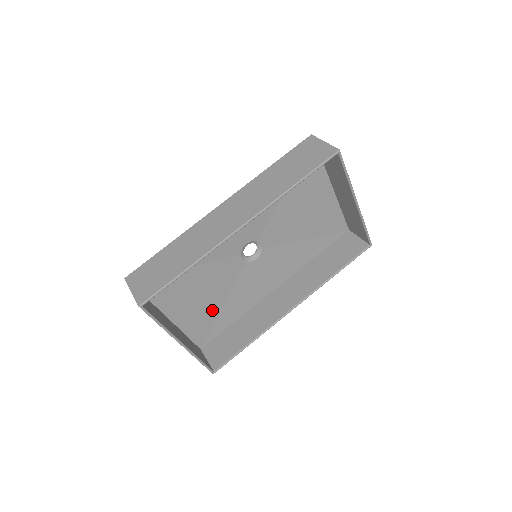
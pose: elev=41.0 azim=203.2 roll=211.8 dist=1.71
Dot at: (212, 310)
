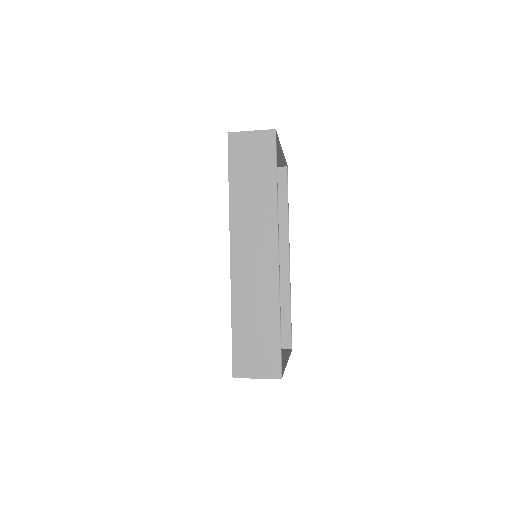
Dot at: occluded
